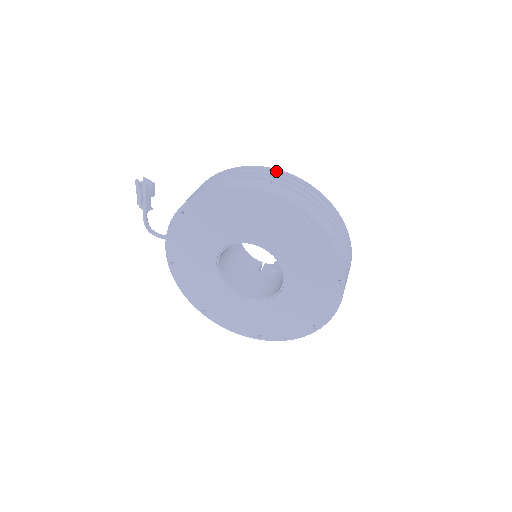
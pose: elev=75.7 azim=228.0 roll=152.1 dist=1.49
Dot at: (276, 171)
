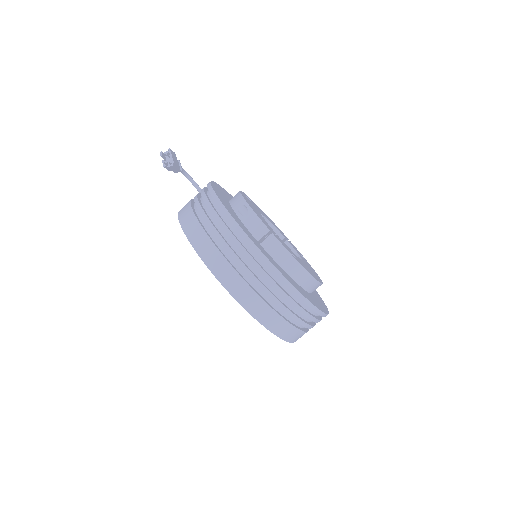
Dot at: (248, 244)
